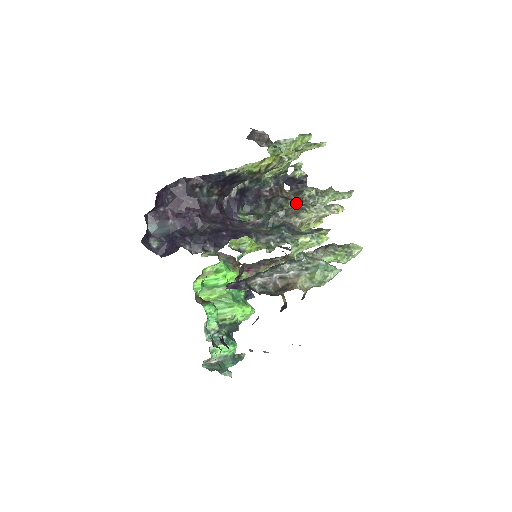
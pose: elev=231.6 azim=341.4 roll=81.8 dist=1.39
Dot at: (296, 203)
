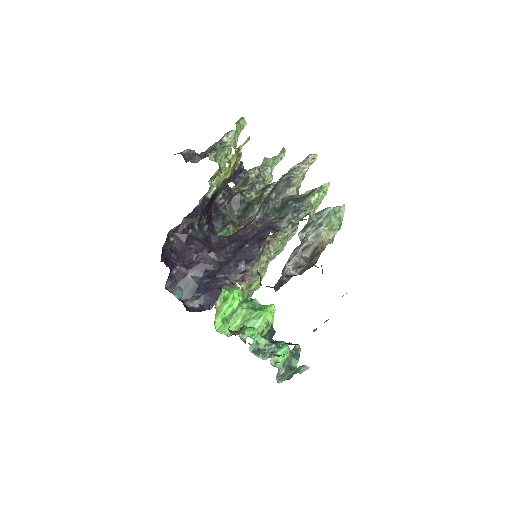
Dot at: (251, 190)
